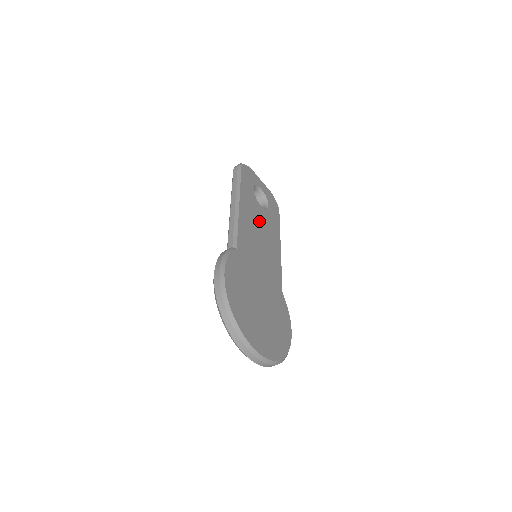
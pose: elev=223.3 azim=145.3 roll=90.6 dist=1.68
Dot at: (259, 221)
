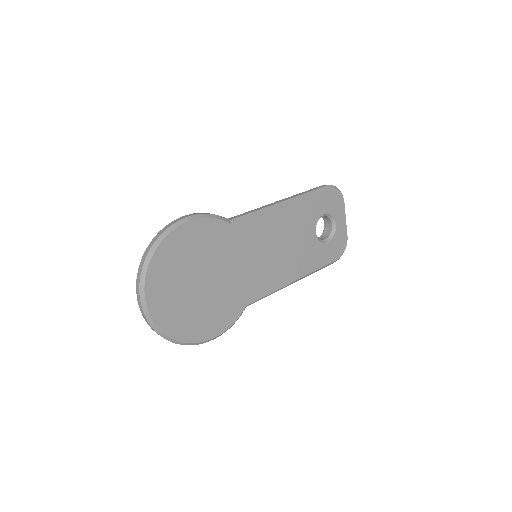
Dot at: (295, 238)
